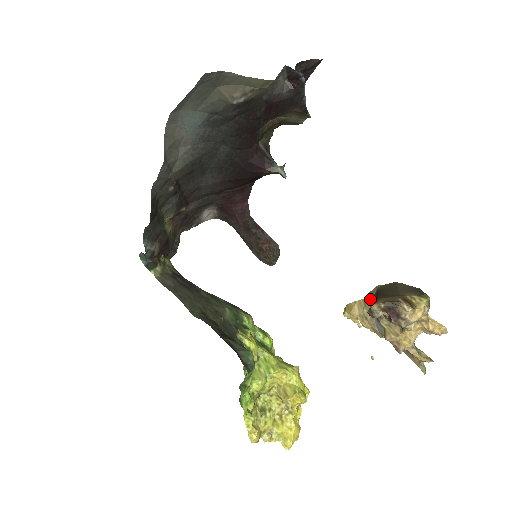
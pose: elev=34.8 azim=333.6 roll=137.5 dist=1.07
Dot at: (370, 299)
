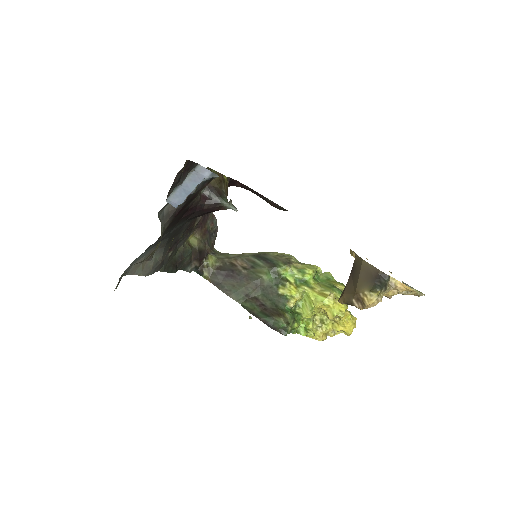
Dot at: occluded
